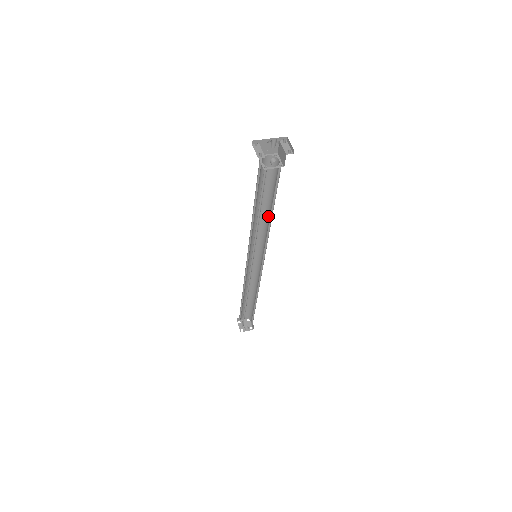
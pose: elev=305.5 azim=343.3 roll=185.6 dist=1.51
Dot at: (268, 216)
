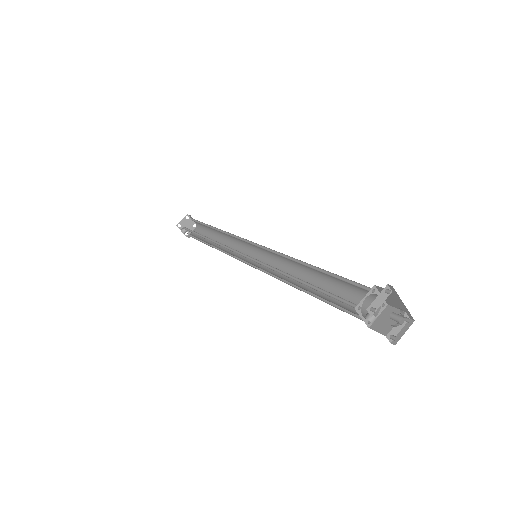
Dot at: (305, 279)
